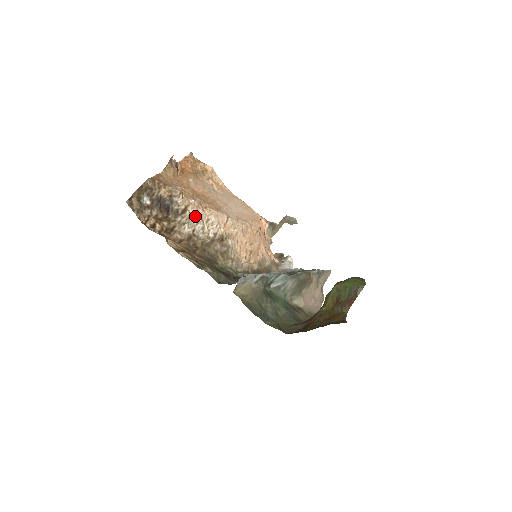
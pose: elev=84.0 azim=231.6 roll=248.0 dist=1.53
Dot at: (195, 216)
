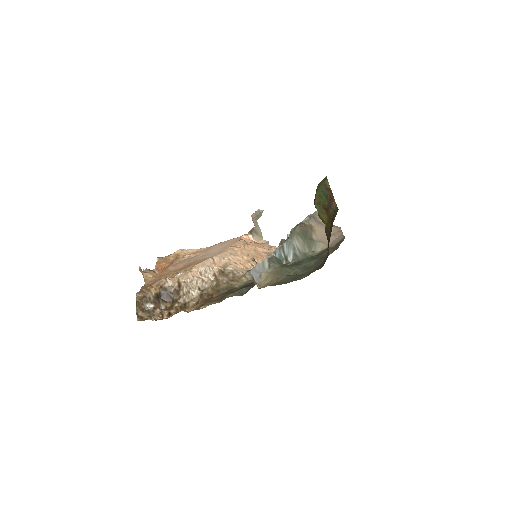
Dot at: (189, 280)
